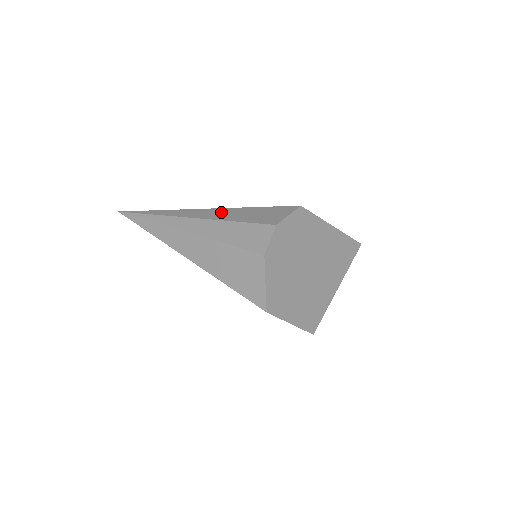
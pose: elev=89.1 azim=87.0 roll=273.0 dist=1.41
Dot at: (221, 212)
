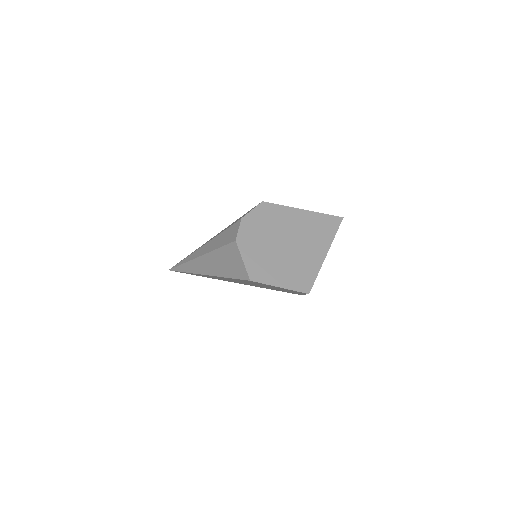
Dot at: occluded
